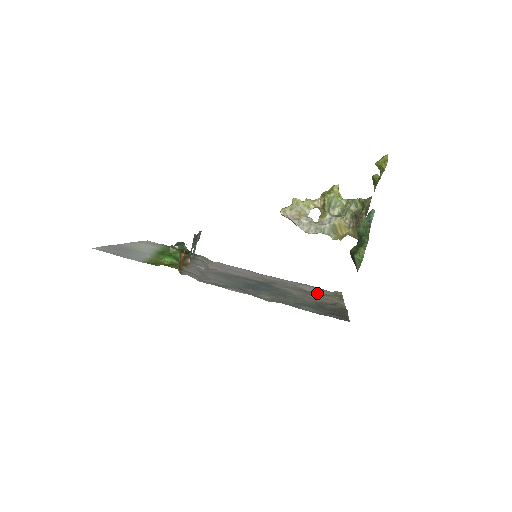
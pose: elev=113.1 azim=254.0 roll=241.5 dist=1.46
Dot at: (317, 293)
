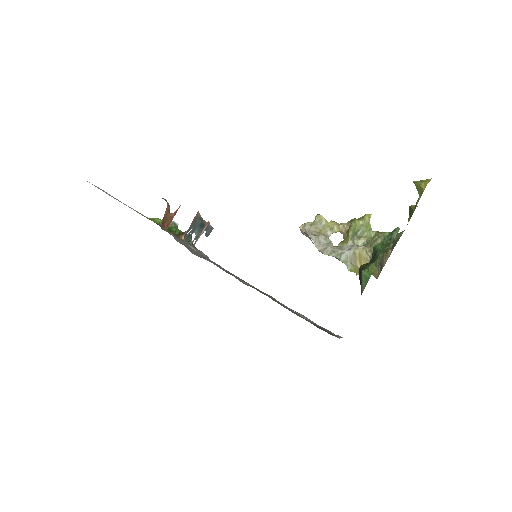
Dot at: occluded
